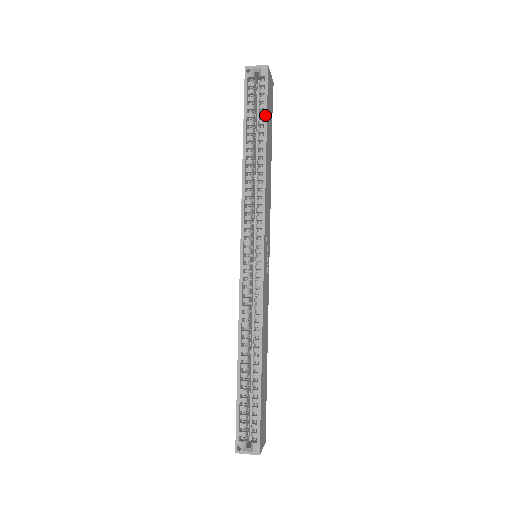
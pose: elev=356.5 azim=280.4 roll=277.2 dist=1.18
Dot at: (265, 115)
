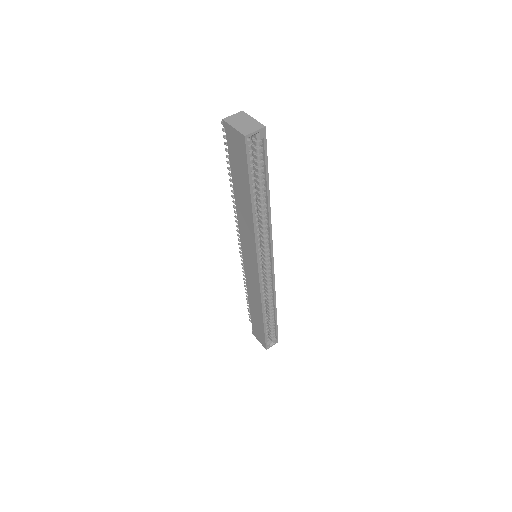
Dot at: (267, 172)
